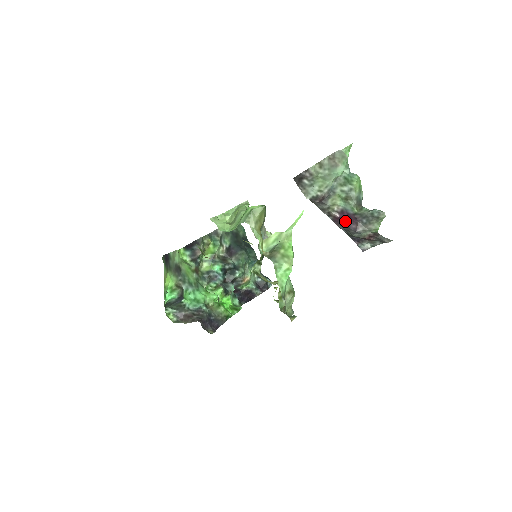
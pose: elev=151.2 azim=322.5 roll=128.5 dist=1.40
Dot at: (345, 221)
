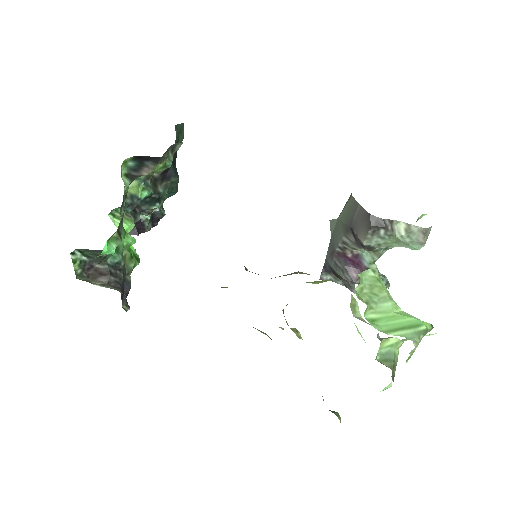
Dot at: (350, 263)
